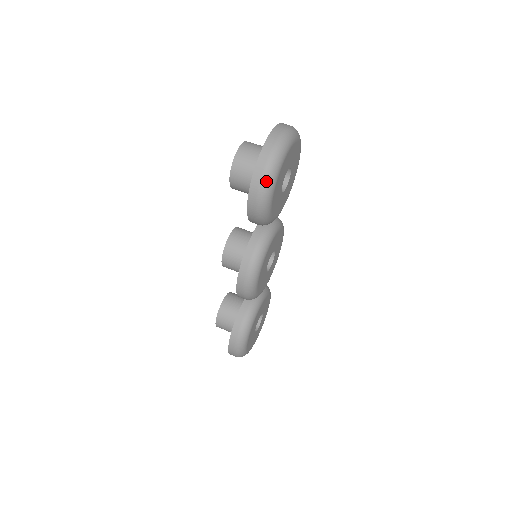
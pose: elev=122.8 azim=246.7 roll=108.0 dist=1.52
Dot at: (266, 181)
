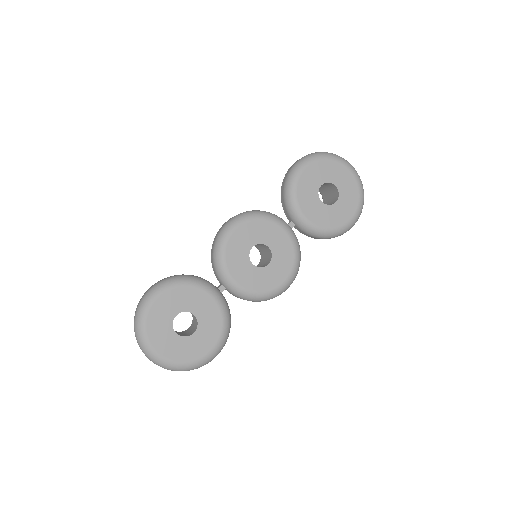
Dot at: (314, 154)
